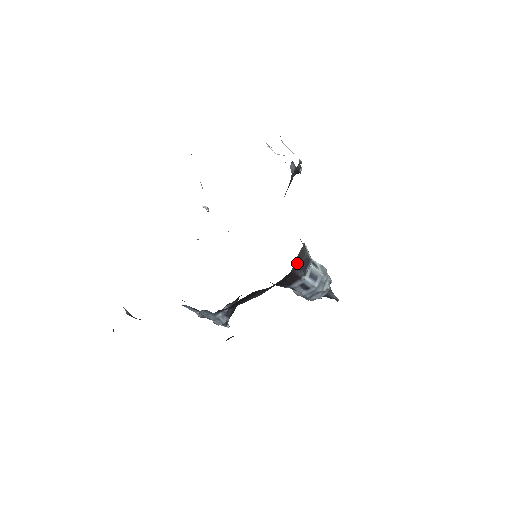
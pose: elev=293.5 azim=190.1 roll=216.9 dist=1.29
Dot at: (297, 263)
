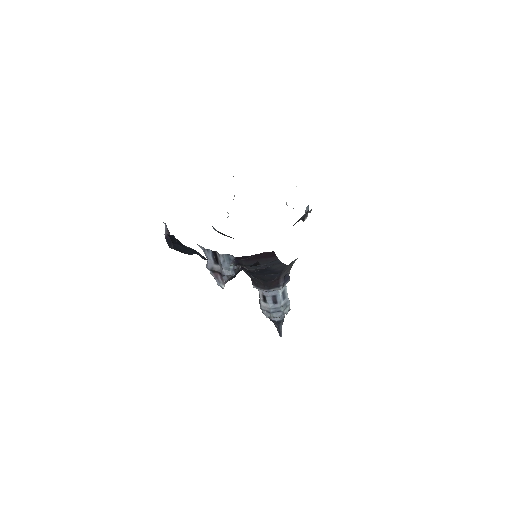
Dot at: (286, 270)
